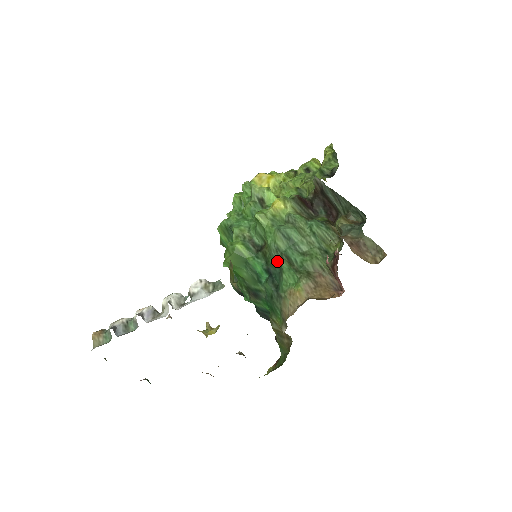
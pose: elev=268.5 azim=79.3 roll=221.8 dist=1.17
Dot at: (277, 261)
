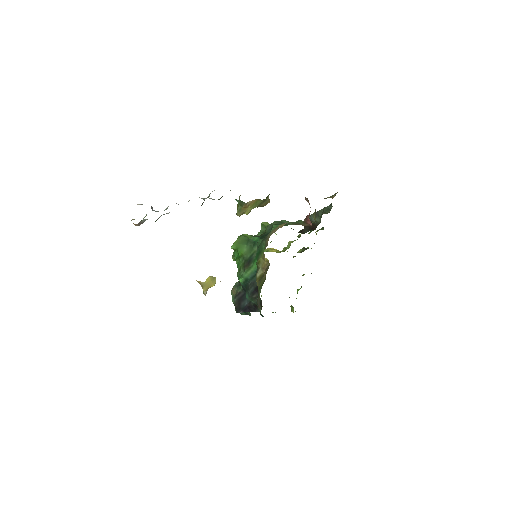
Dot at: (270, 229)
